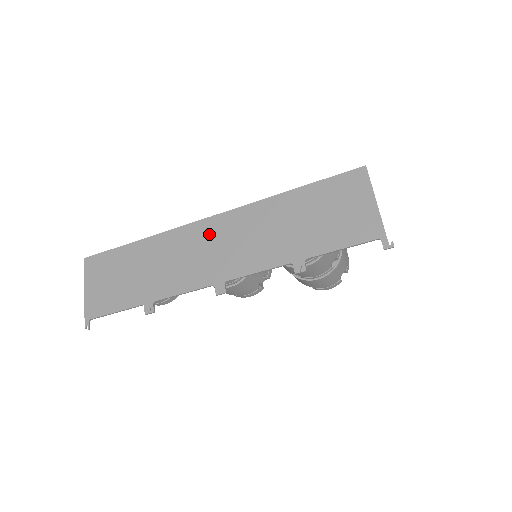
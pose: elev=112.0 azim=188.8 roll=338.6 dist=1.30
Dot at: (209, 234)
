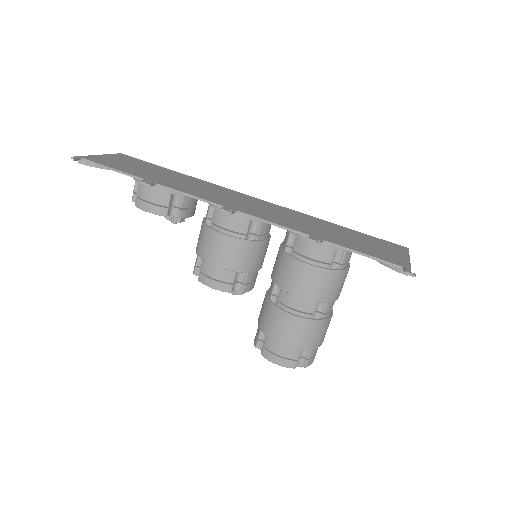
Dot at: (245, 198)
